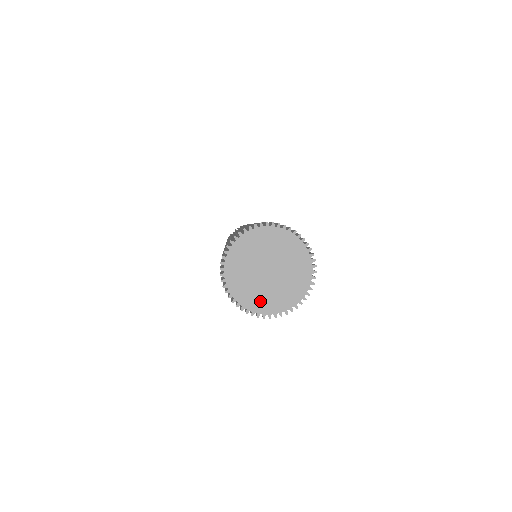
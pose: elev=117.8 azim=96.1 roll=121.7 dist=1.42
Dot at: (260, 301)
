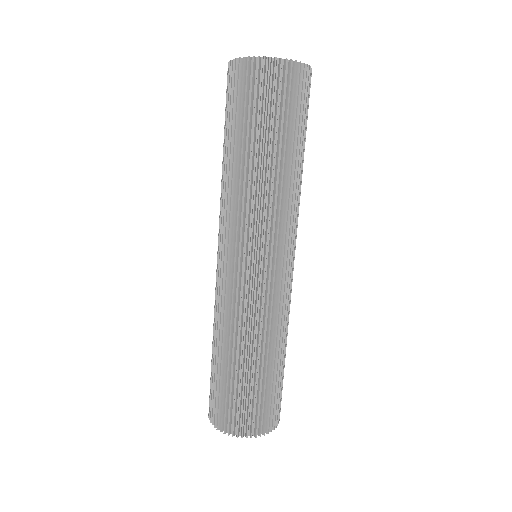
Dot at: occluded
